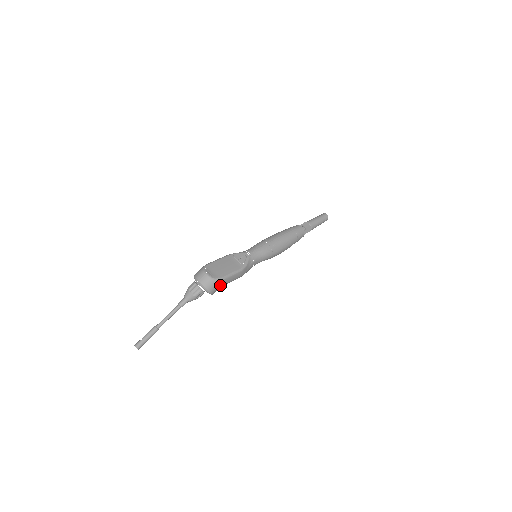
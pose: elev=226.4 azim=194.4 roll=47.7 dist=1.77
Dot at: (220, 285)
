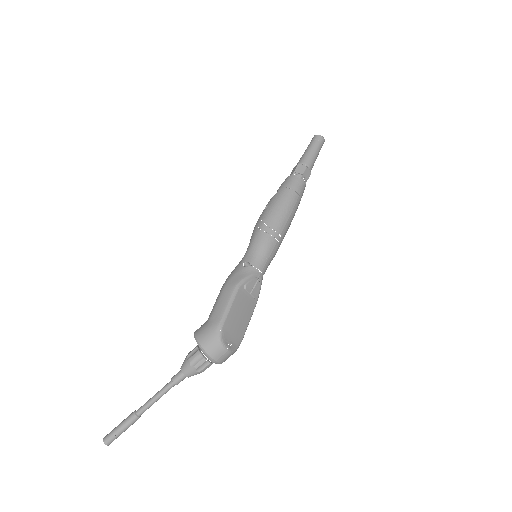
Dot at: occluded
